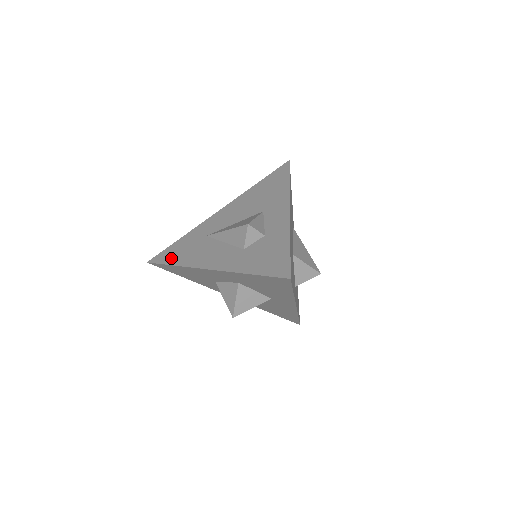
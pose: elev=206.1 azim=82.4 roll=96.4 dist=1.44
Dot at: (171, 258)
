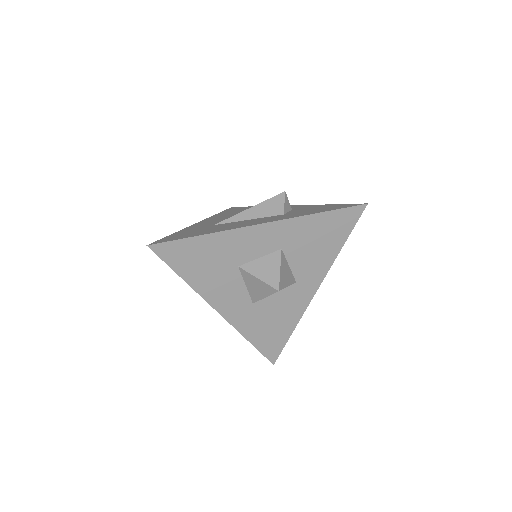
Dot at: (188, 235)
